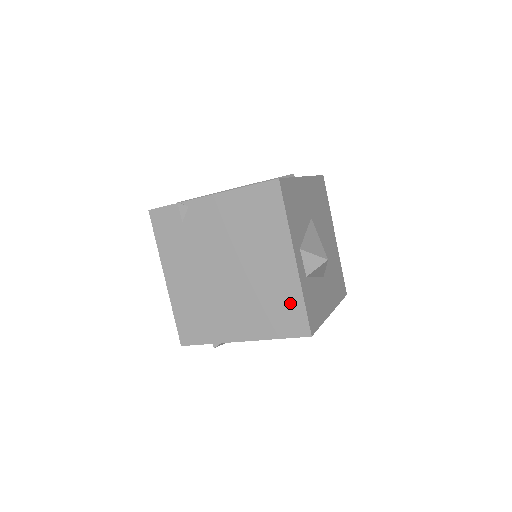
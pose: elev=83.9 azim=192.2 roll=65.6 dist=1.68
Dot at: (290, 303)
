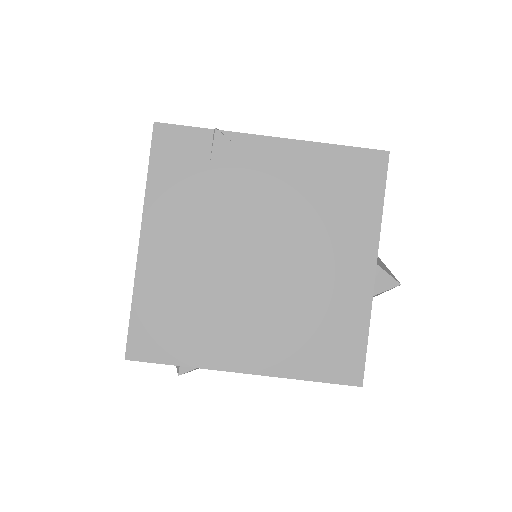
Dot at: (346, 330)
